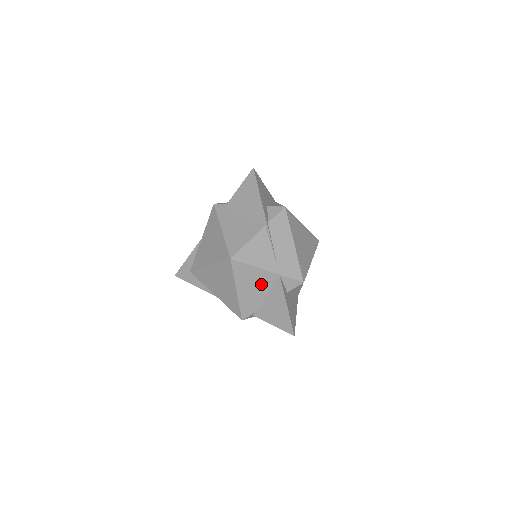
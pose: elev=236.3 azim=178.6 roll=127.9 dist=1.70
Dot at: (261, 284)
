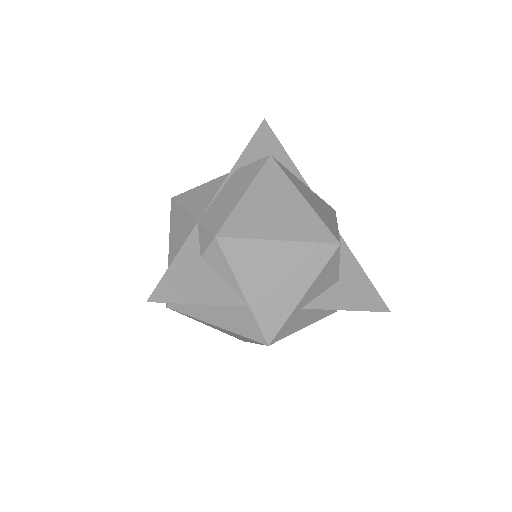
Dot at: (185, 240)
